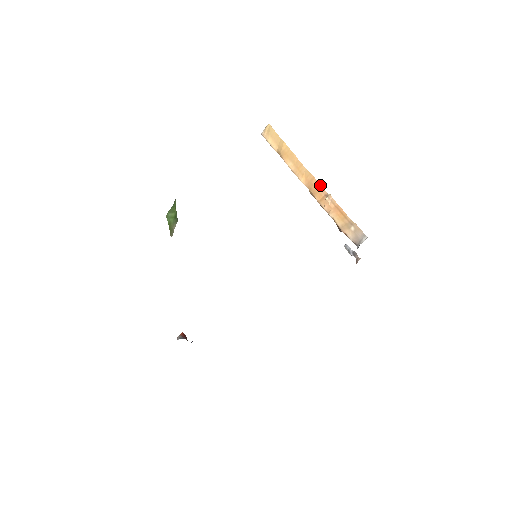
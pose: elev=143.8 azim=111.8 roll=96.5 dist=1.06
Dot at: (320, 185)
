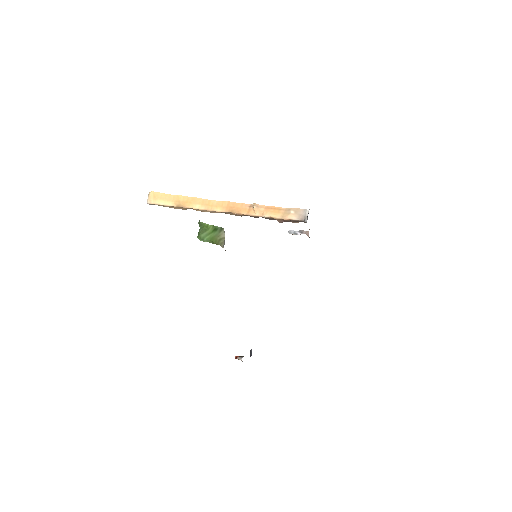
Dot at: (239, 203)
